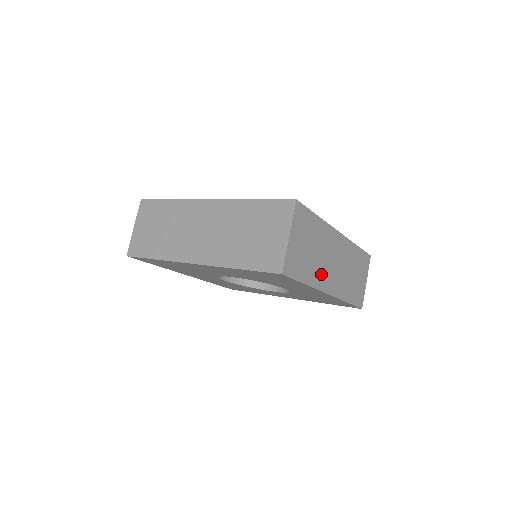
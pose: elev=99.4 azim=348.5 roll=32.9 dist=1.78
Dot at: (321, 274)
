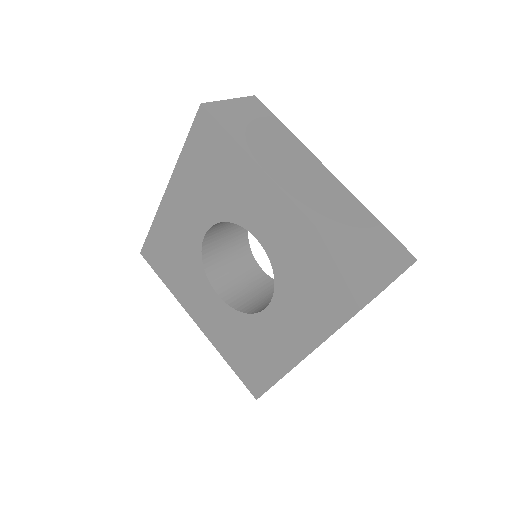
Dot at: (274, 164)
